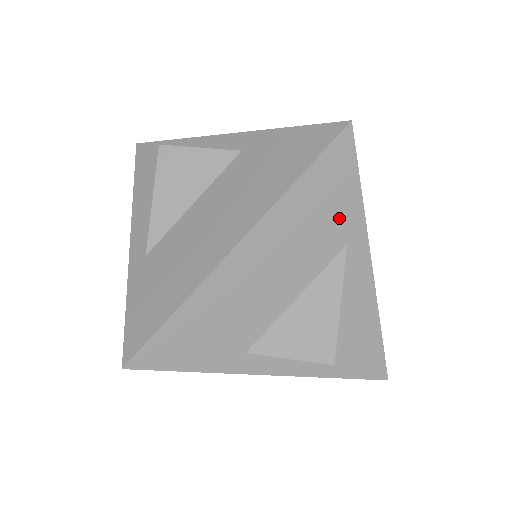
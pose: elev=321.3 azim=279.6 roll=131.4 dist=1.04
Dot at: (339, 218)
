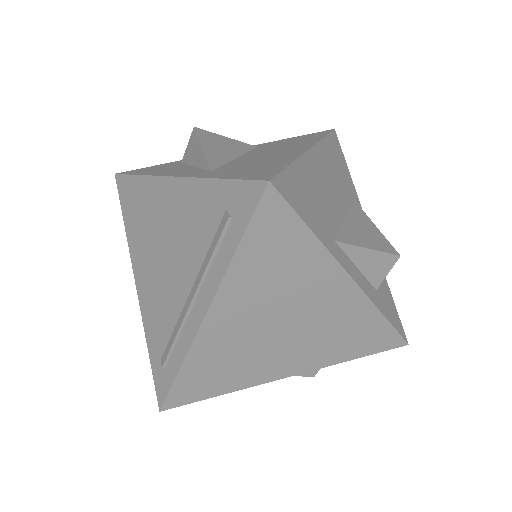
Dot at: (346, 178)
